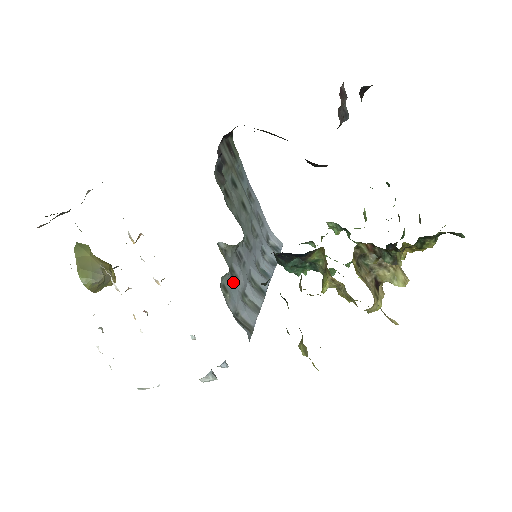
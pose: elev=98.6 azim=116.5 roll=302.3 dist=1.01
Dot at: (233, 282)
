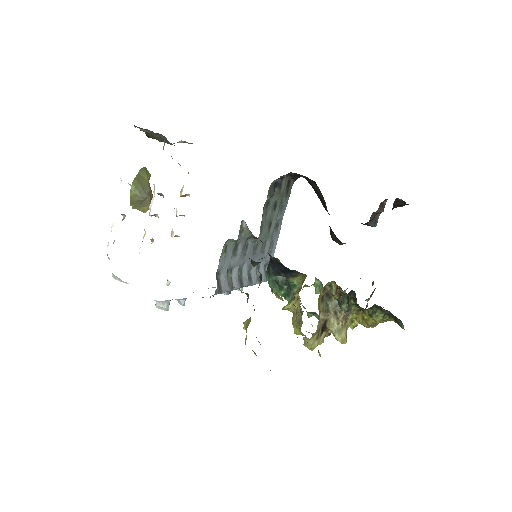
Dot at: (232, 253)
